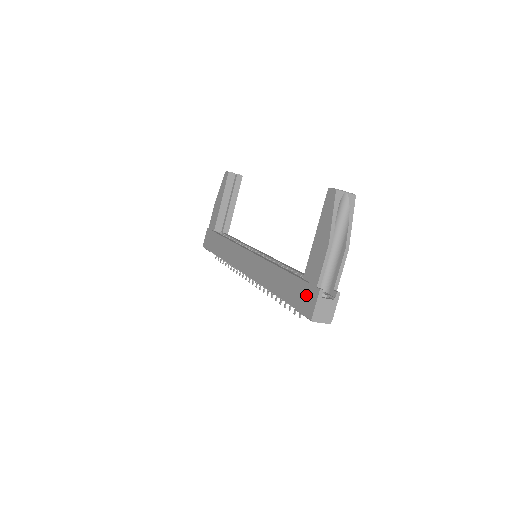
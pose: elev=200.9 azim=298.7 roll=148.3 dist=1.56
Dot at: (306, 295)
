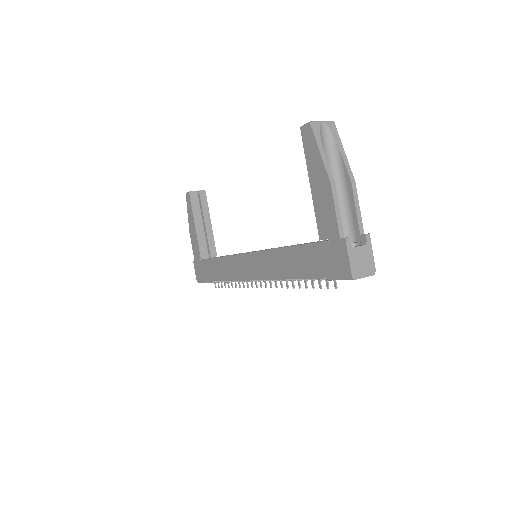
Dot at: (332, 255)
